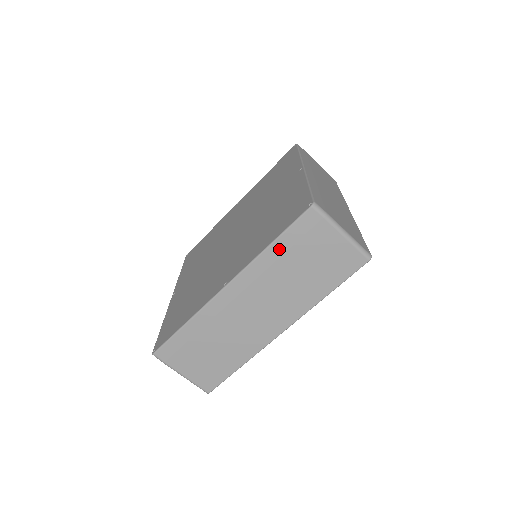
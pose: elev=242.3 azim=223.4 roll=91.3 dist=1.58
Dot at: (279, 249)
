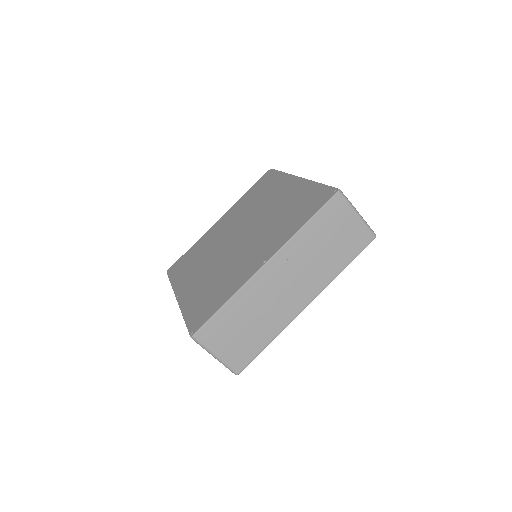
Dot at: (312, 228)
